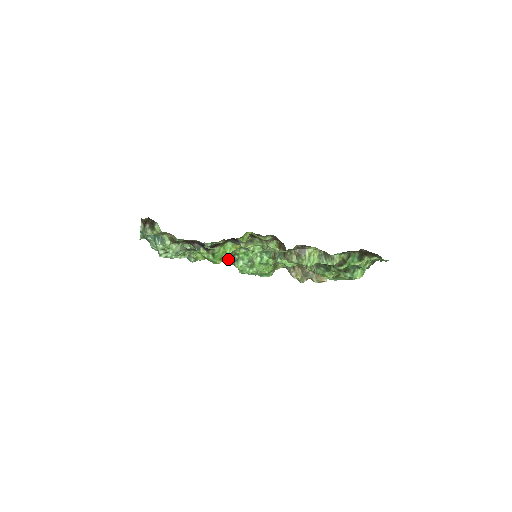
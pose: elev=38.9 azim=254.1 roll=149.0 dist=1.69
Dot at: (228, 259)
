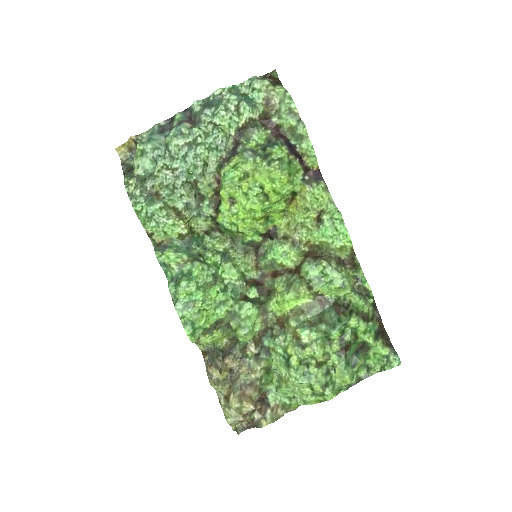
Dot at: (186, 254)
